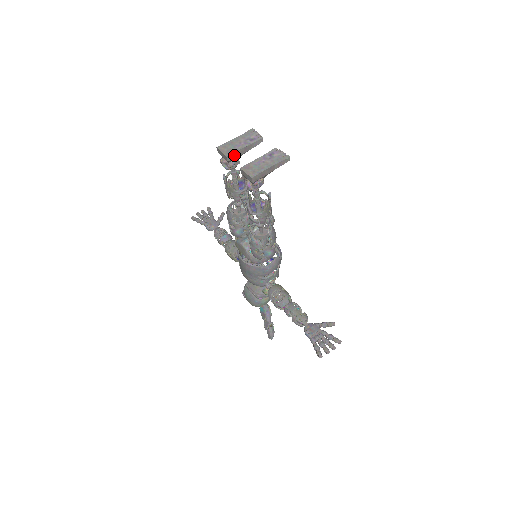
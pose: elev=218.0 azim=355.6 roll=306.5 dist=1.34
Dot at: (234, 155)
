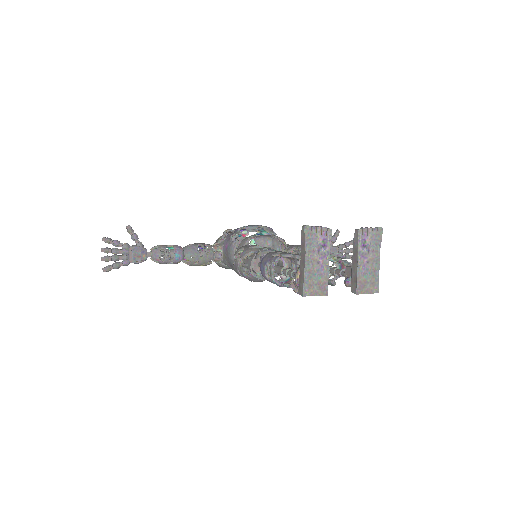
Dot at: (324, 282)
